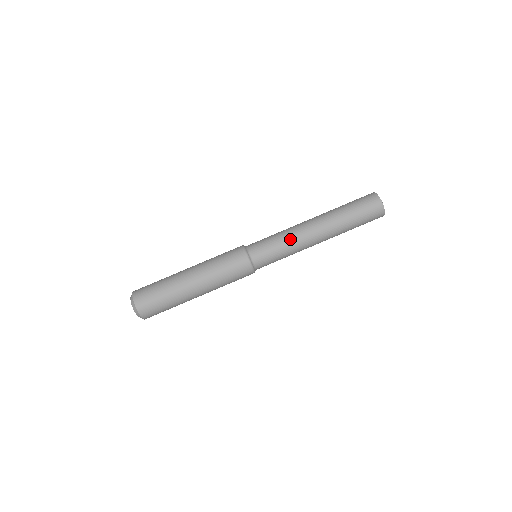
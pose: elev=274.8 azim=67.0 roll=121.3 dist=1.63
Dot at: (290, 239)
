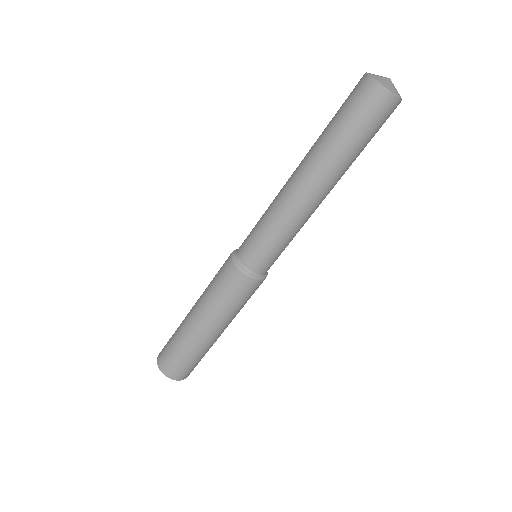
Dot at: (283, 223)
